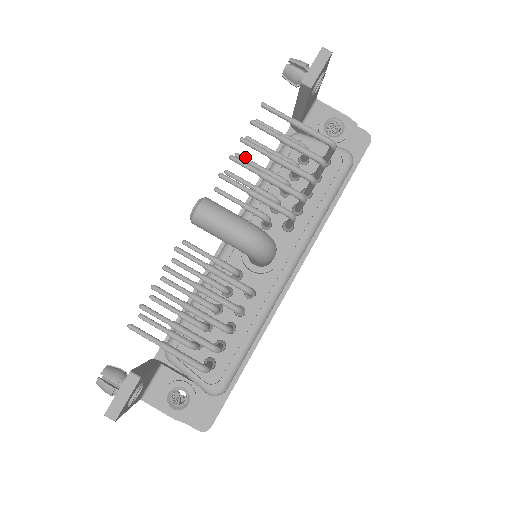
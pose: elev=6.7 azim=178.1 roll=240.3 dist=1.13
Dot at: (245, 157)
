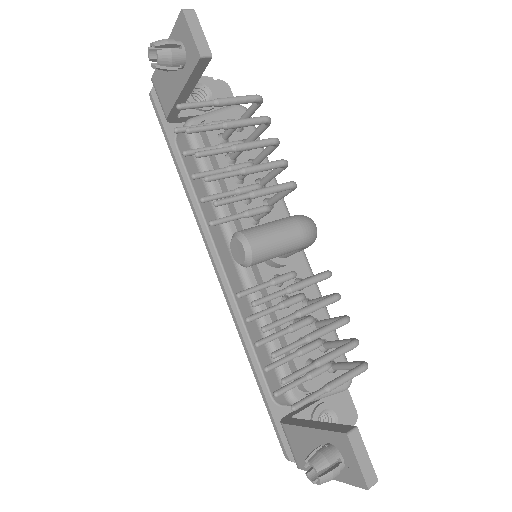
Dot at: (203, 172)
